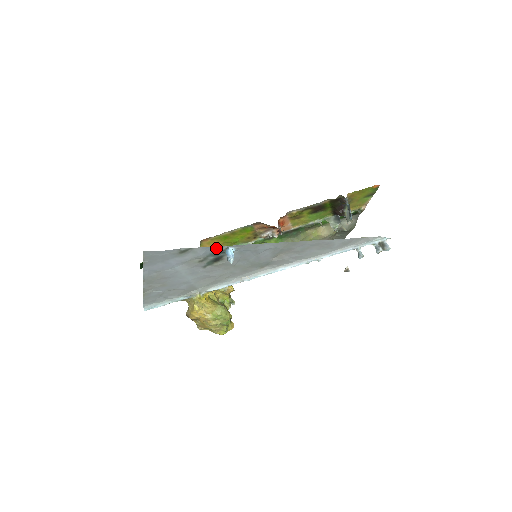
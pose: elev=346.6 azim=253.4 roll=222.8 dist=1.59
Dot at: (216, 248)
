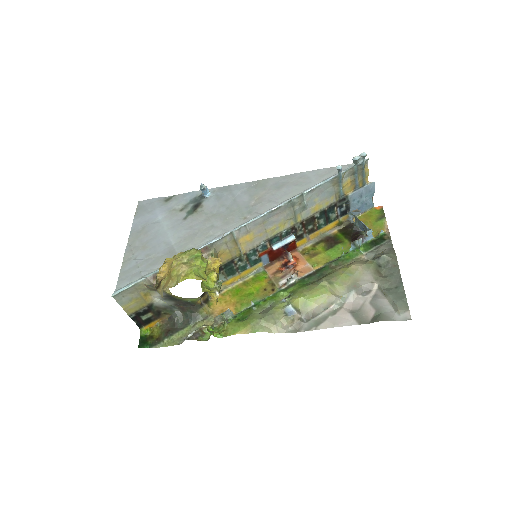
Dot at: (195, 193)
